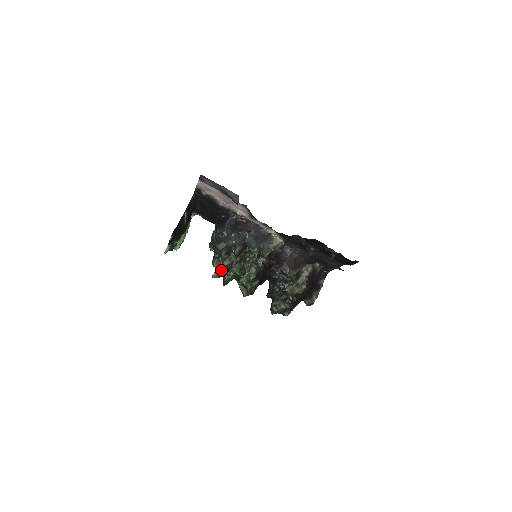
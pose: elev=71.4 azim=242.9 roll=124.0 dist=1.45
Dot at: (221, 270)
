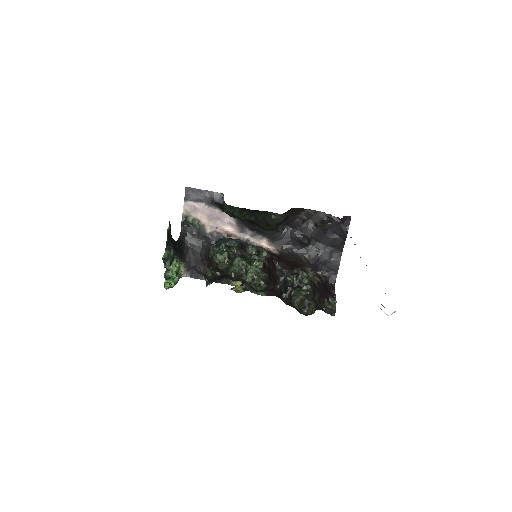
Dot at: (225, 257)
